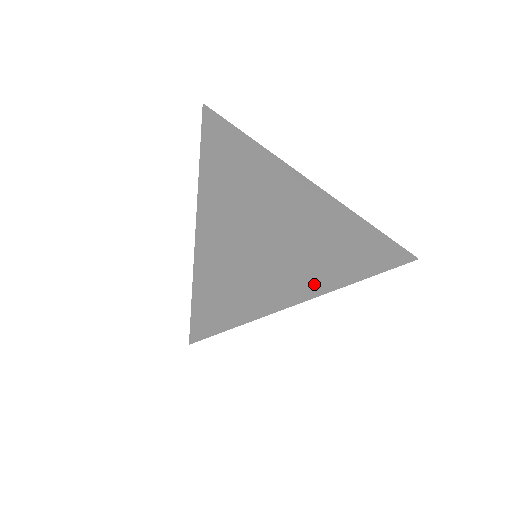
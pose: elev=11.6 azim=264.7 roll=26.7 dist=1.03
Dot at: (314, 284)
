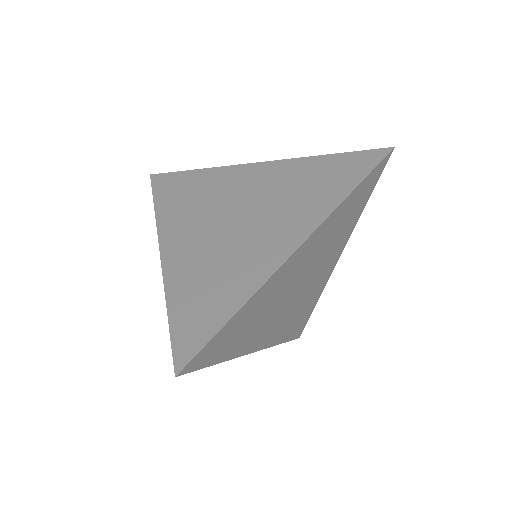
Dot at: (279, 253)
